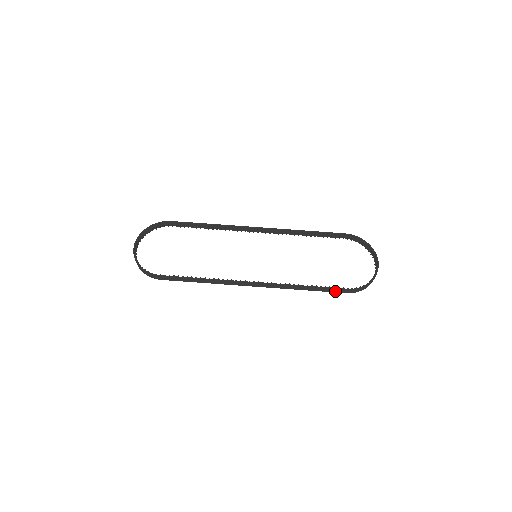
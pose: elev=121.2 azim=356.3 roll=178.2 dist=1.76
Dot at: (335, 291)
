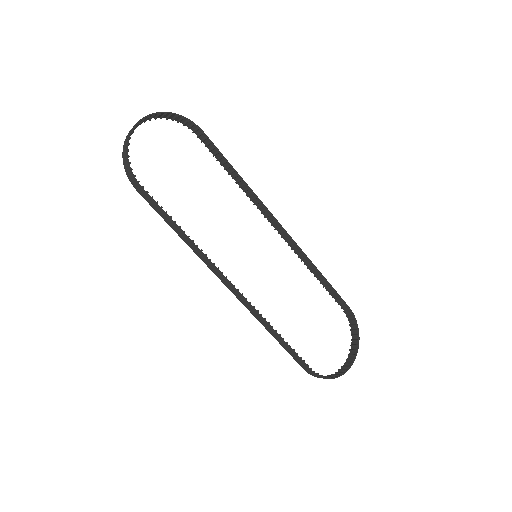
Dot at: (297, 360)
